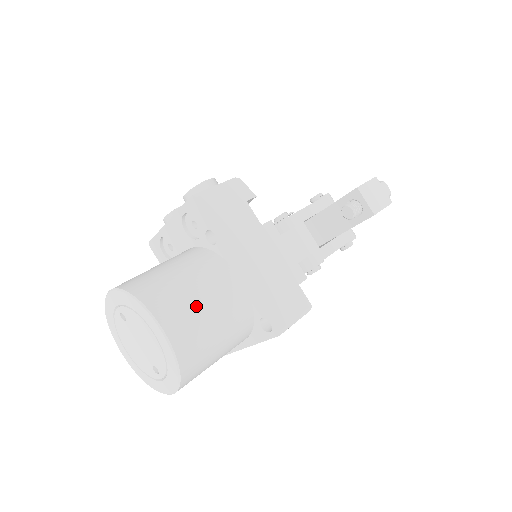
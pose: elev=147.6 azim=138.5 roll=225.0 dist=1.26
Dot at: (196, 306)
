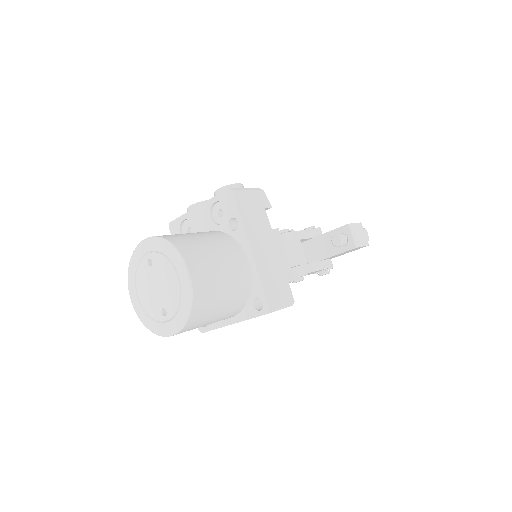
Dot at: (215, 267)
